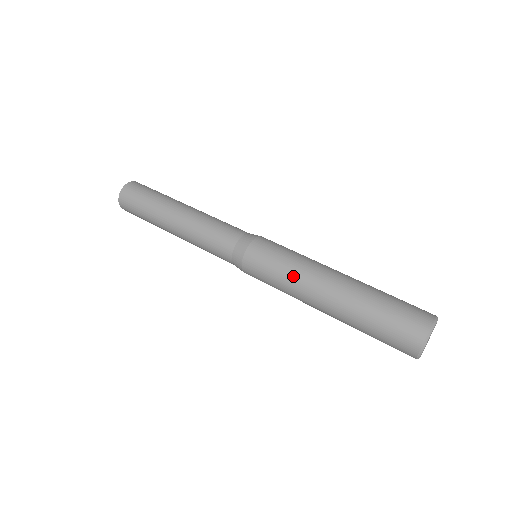
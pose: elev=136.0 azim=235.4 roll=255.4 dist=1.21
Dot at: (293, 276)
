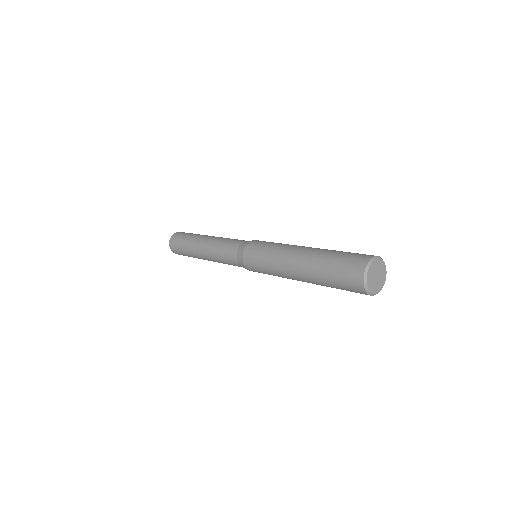
Dot at: (274, 255)
